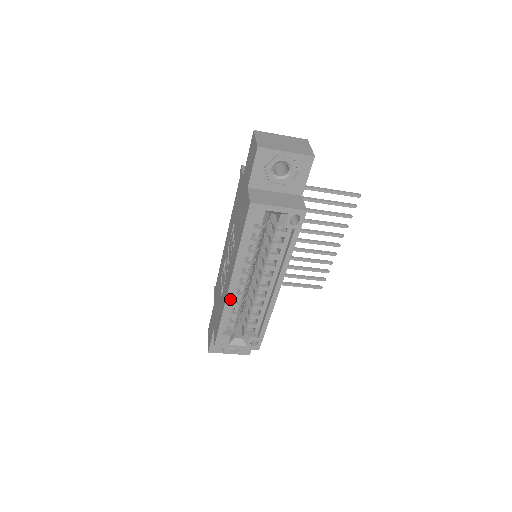
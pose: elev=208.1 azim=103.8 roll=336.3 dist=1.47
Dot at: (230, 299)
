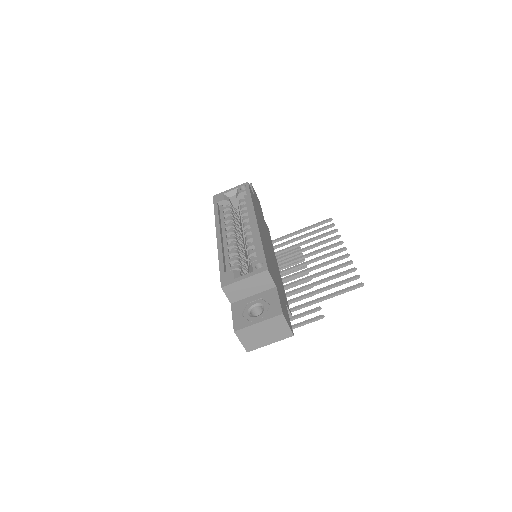
Dot at: (221, 244)
